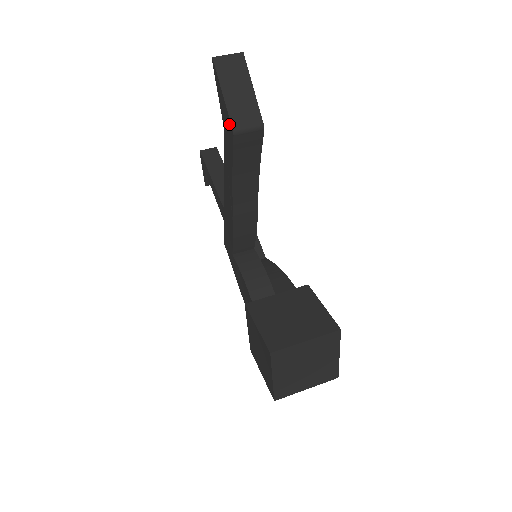
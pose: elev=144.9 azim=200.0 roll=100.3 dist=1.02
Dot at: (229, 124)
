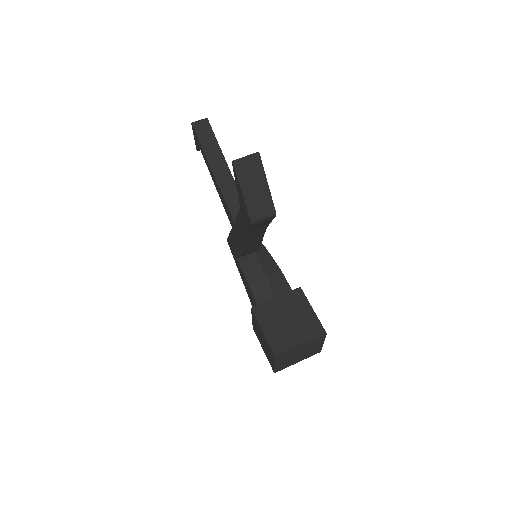
Dot at: (247, 214)
